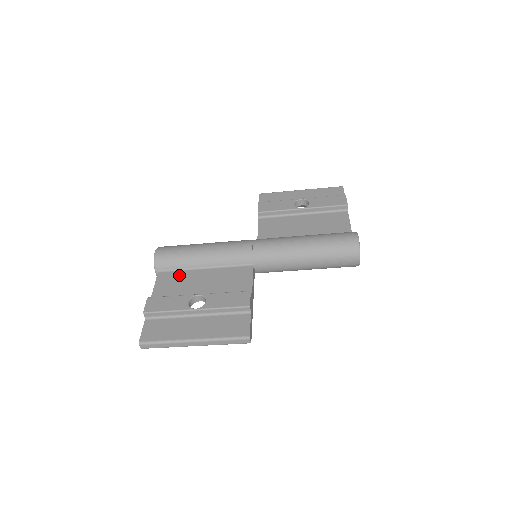
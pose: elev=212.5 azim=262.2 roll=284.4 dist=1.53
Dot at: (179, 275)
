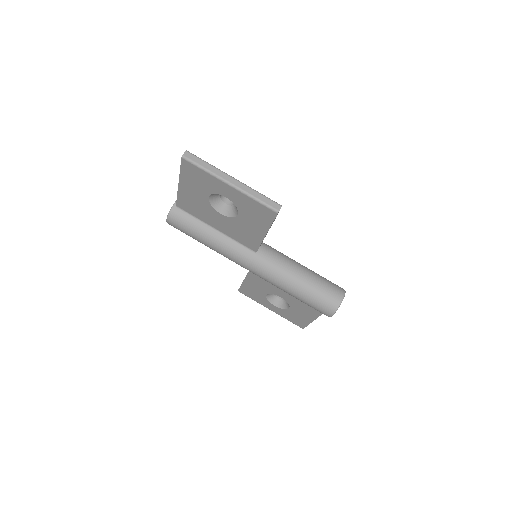
Dot at: occluded
